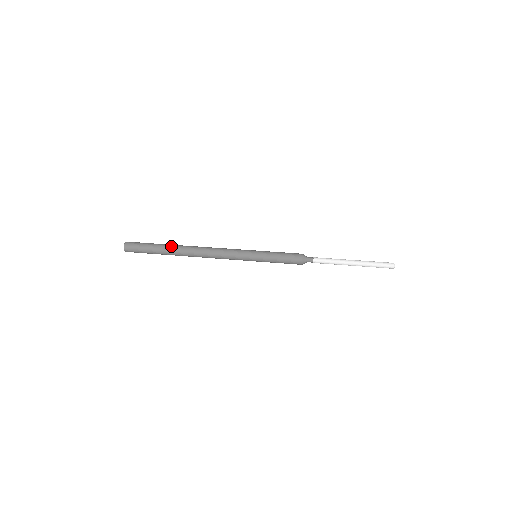
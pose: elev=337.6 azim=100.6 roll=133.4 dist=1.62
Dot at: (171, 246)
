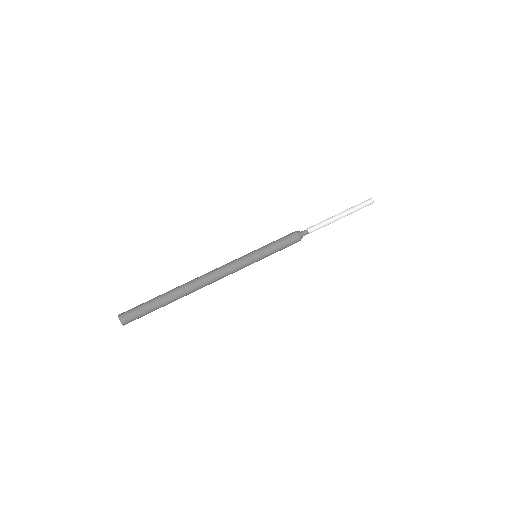
Dot at: (170, 291)
